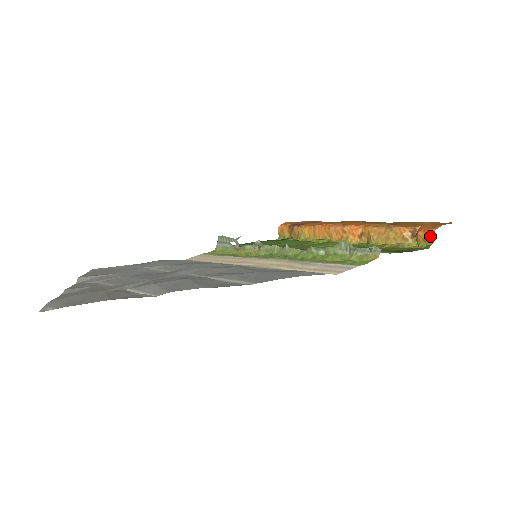
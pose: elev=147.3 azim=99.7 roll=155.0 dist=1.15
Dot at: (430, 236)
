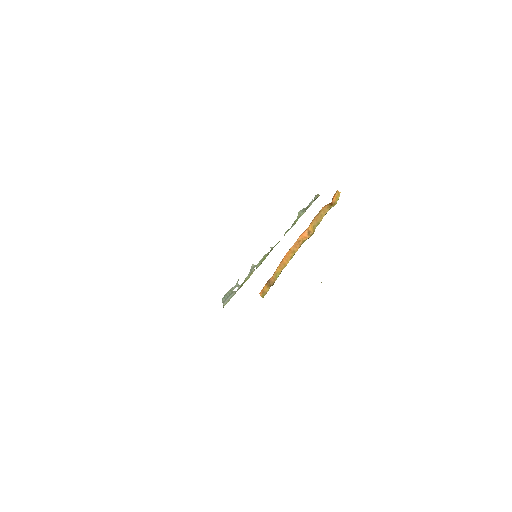
Dot at: (337, 193)
